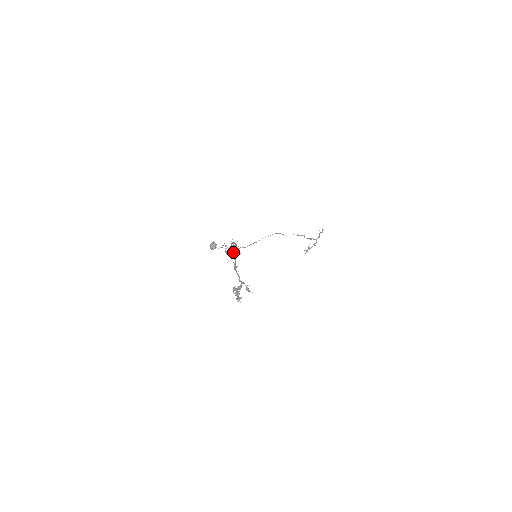
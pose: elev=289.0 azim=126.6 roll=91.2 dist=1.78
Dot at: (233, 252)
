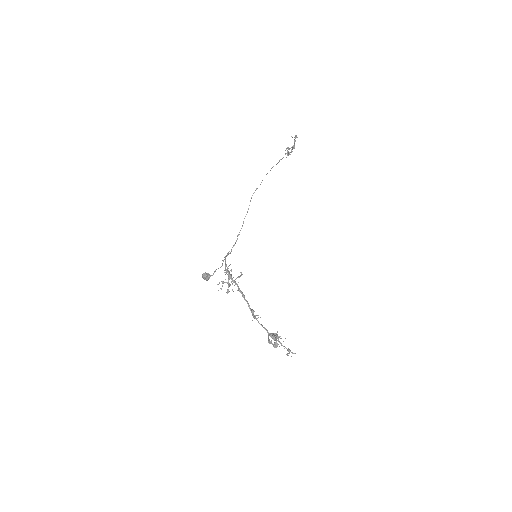
Dot at: occluded
